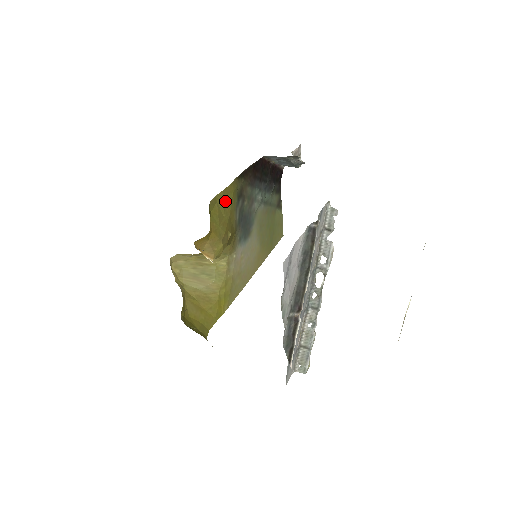
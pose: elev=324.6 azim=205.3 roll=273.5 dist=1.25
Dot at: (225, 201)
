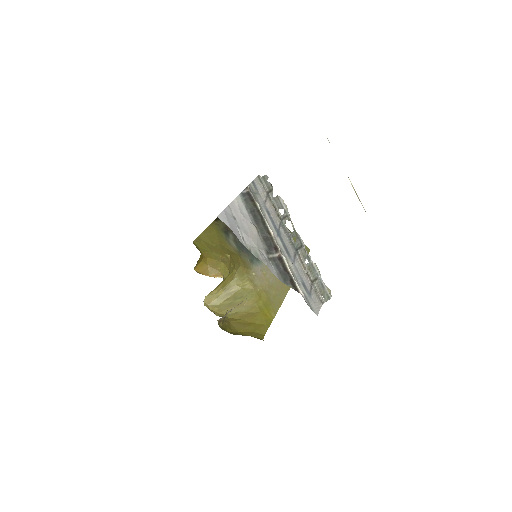
Dot at: (210, 237)
